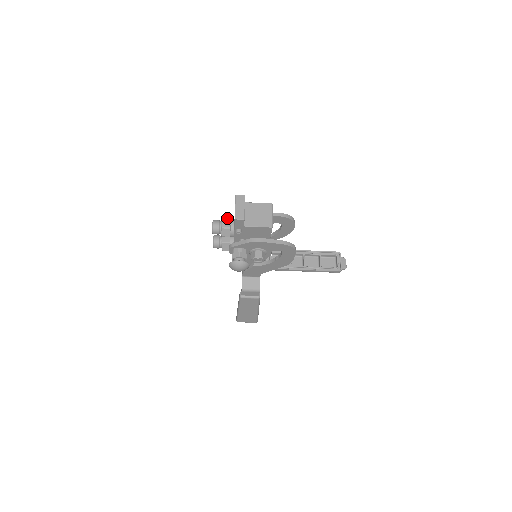
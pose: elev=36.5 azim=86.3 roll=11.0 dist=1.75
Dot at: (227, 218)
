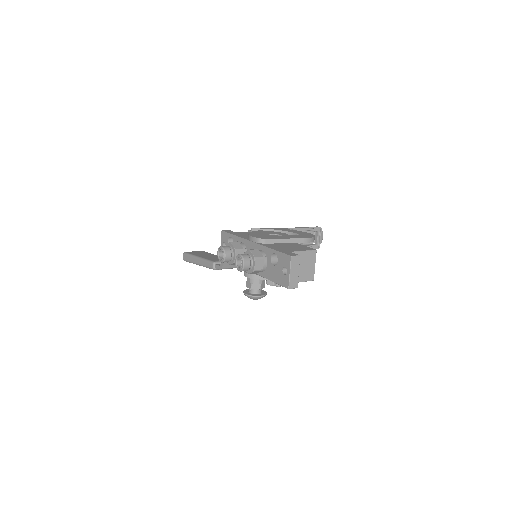
Dot at: (260, 257)
